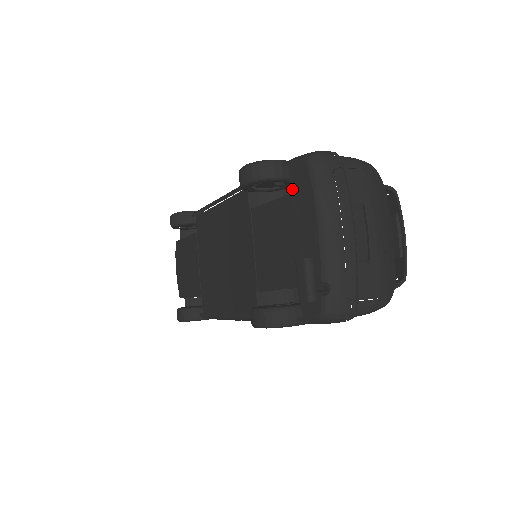
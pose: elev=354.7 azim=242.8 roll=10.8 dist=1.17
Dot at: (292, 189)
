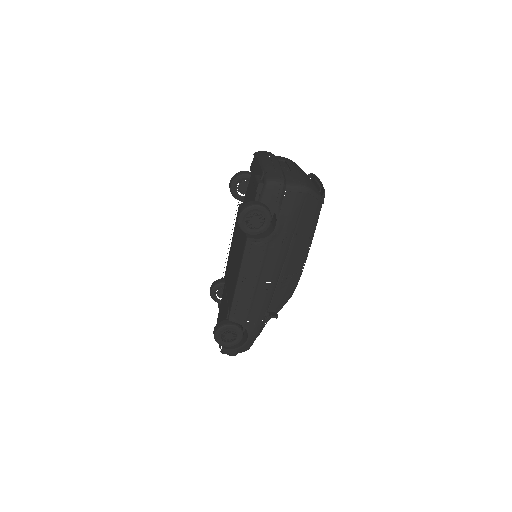
Dot at: (252, 172)
